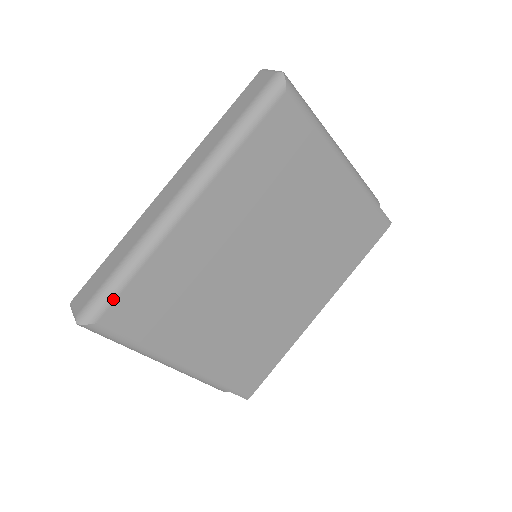
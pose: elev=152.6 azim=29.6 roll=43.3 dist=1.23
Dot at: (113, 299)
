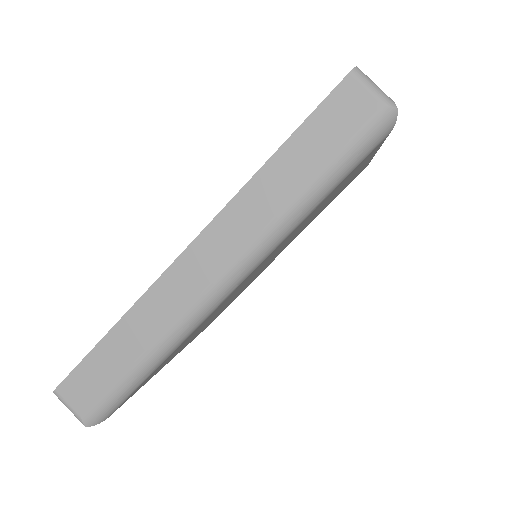
Dot at: (131, 394)
